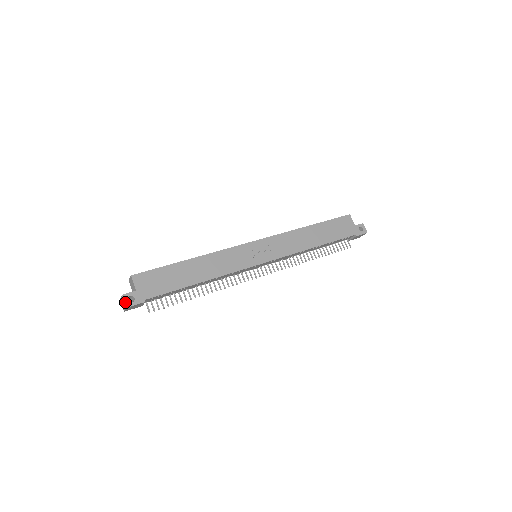
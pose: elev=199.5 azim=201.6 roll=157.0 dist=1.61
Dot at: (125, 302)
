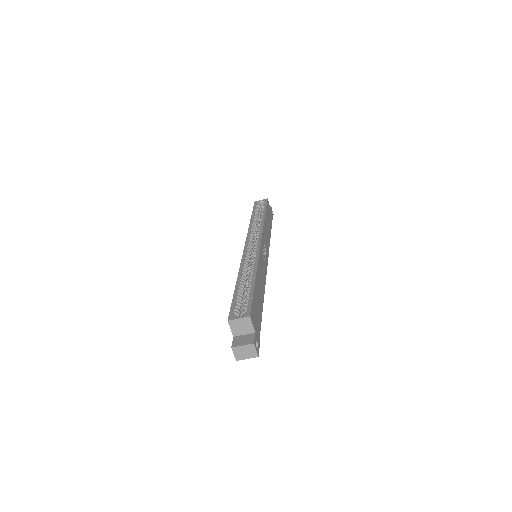
Dot at: (257, 351)
